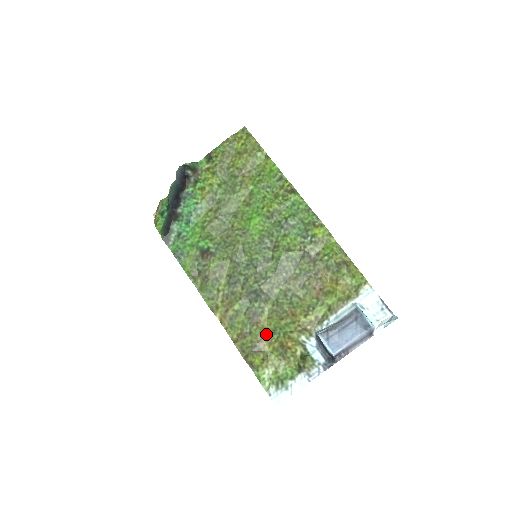
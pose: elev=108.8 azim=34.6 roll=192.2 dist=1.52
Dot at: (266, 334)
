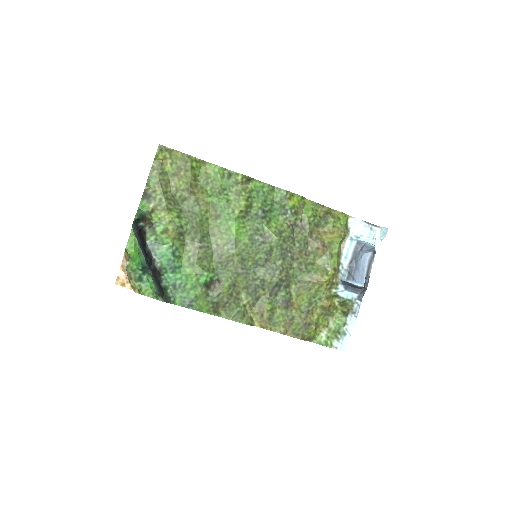
Dot at: (306, 309)
